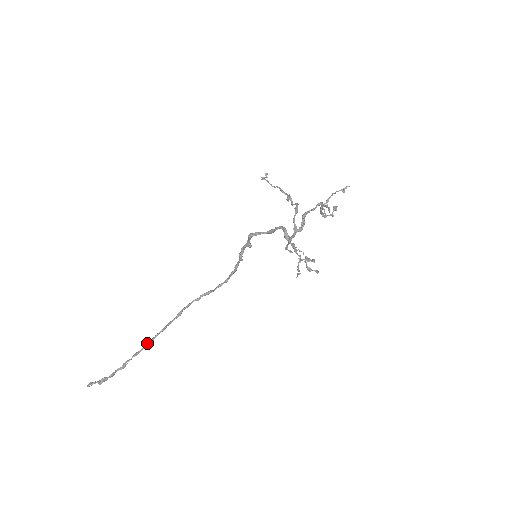
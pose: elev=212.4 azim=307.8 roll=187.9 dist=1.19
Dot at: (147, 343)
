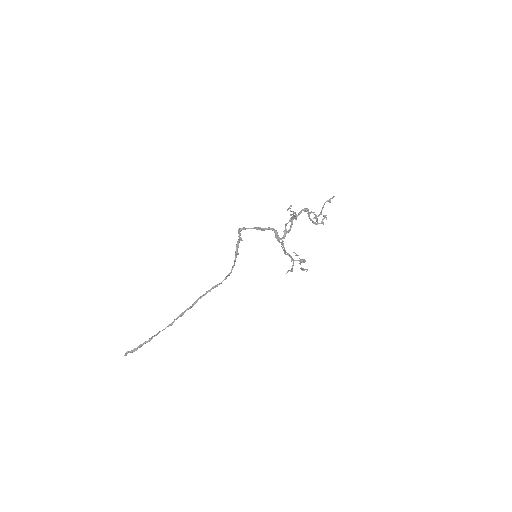
Dot at: (169, 324)
